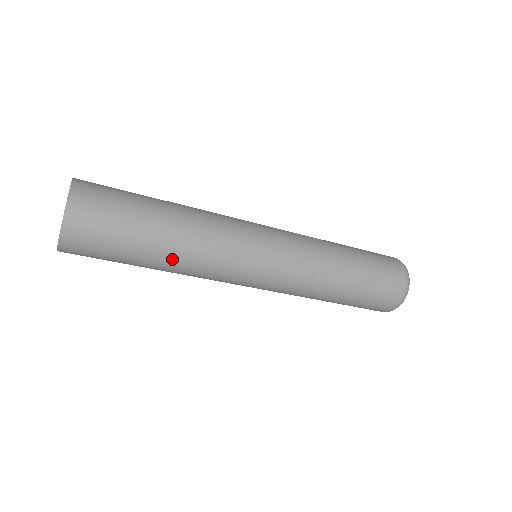
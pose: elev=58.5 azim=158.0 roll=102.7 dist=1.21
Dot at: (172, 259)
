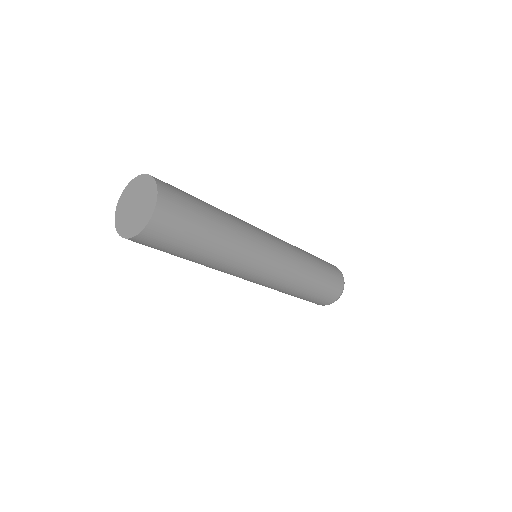
Dot at: (207, 262)
